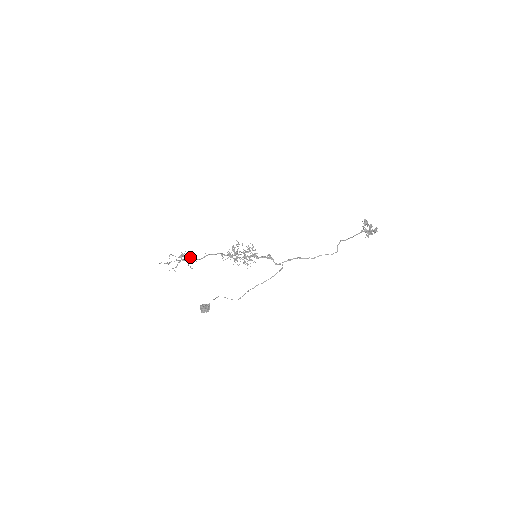
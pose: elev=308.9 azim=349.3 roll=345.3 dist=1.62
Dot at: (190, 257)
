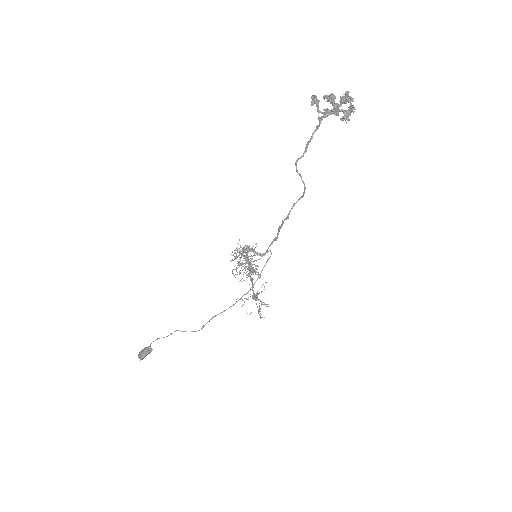
Dot at: (258, 293)
